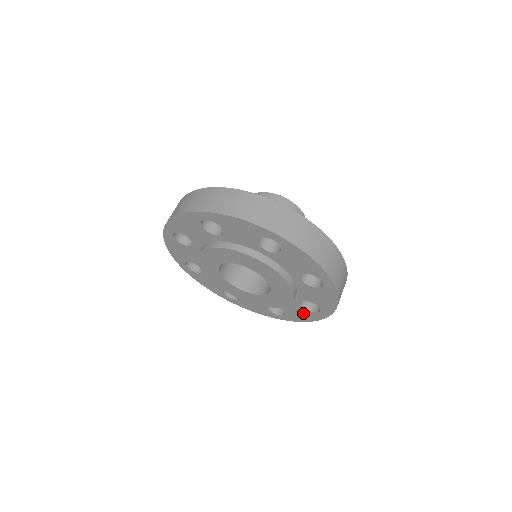
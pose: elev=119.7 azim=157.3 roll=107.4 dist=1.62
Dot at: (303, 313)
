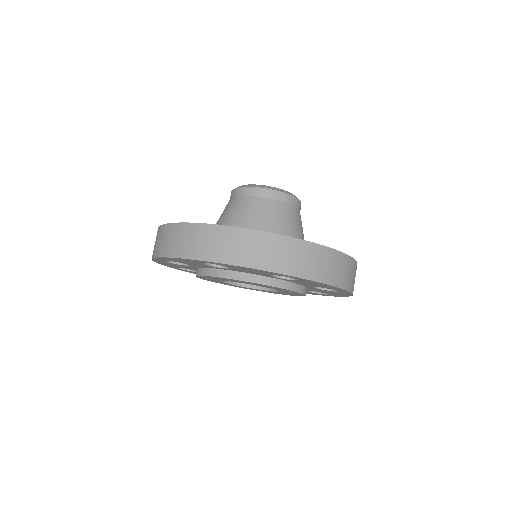
Dot at: (308, 292)
